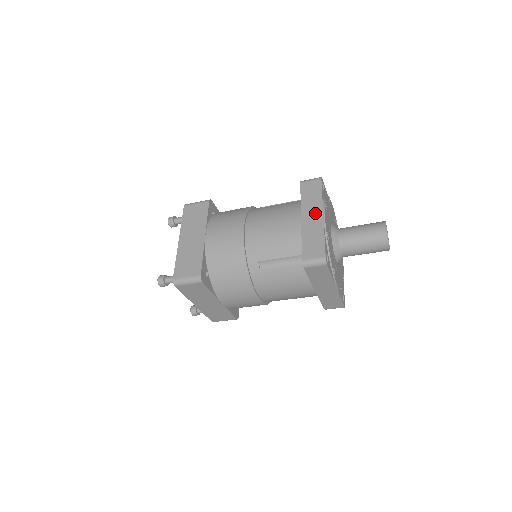
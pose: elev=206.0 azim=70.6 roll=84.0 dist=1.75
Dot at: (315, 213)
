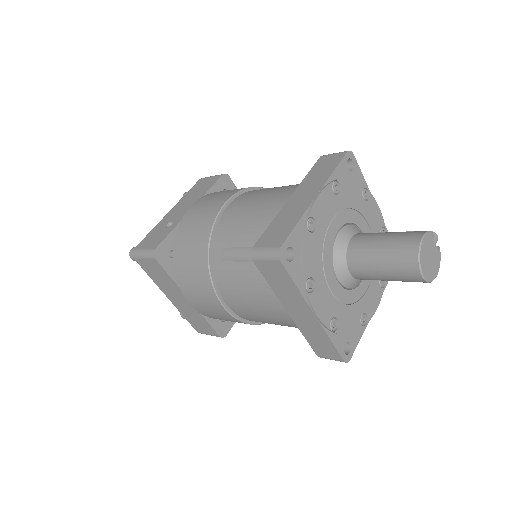
Dot at: (301, 310)
